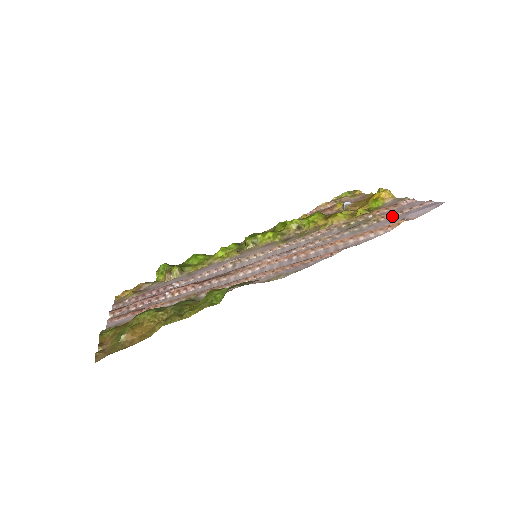
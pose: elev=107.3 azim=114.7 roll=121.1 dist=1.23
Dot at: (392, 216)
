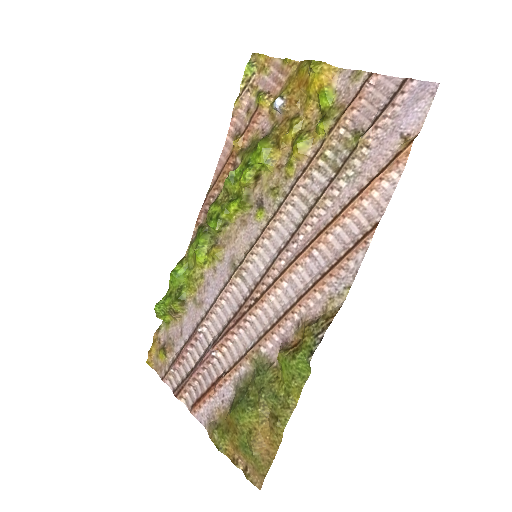
Dot at: (379, 130)
